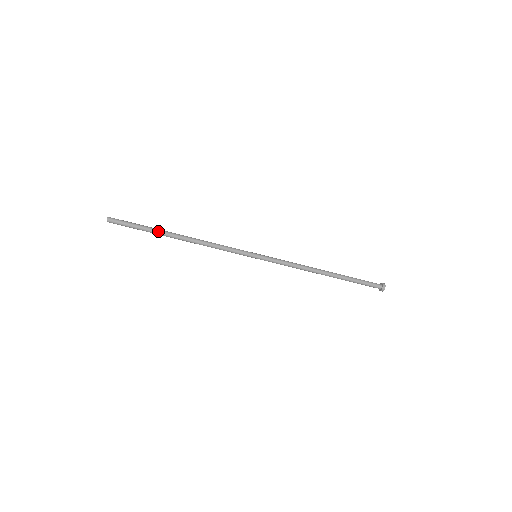
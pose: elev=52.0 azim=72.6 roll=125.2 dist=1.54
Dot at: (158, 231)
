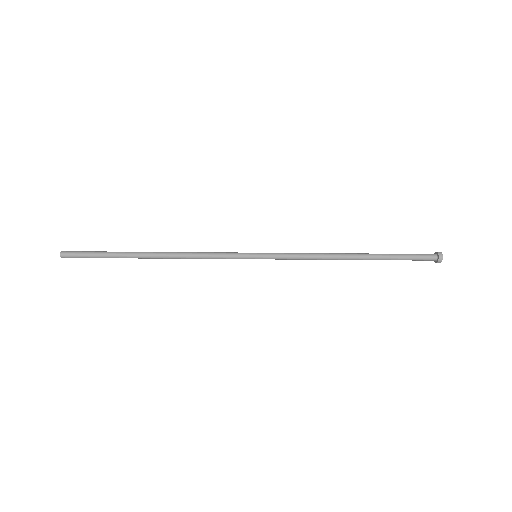
Dot at: (125, 255)
